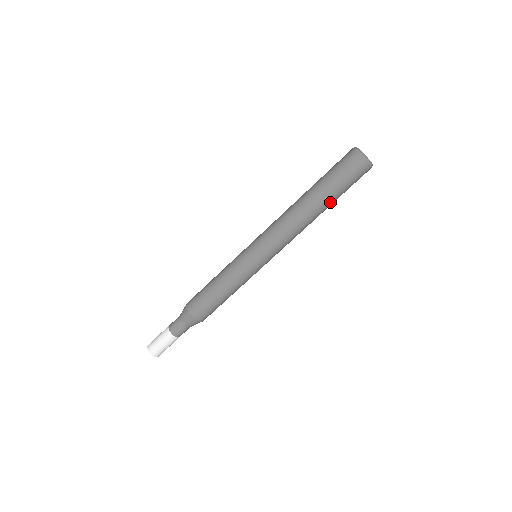
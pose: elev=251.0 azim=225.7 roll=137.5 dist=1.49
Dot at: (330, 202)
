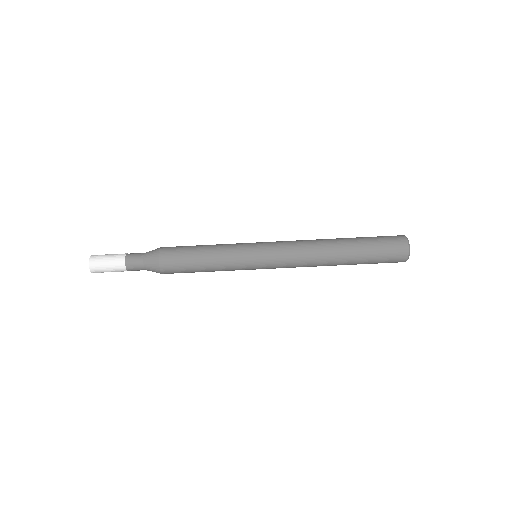
Dot at: (352, 264)
